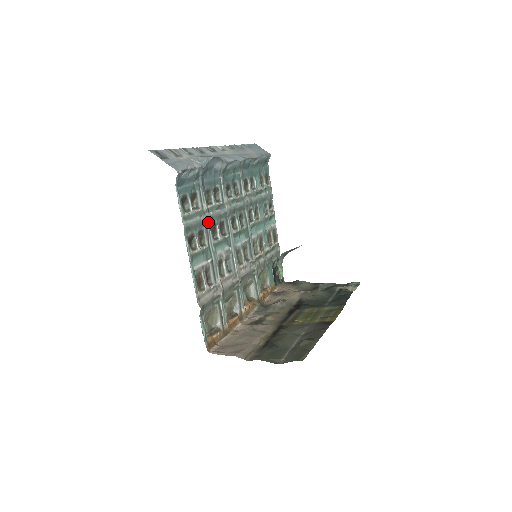
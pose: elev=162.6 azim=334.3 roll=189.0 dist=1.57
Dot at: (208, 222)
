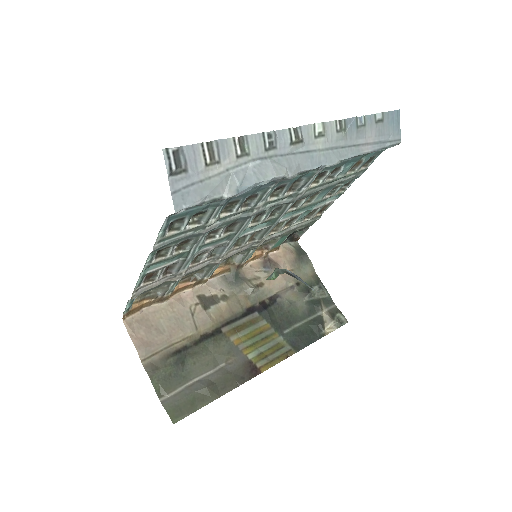
Dot at: (206, 232)
